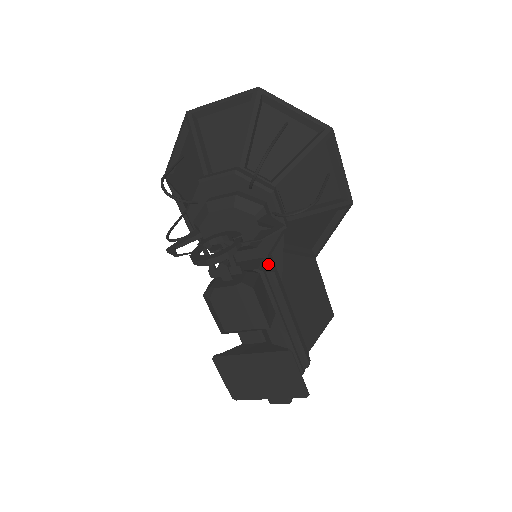
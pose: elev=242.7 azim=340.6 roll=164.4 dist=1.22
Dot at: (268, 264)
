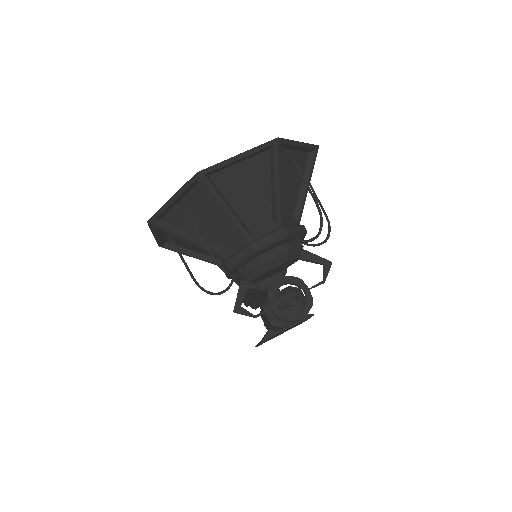
Dot at: occluded
